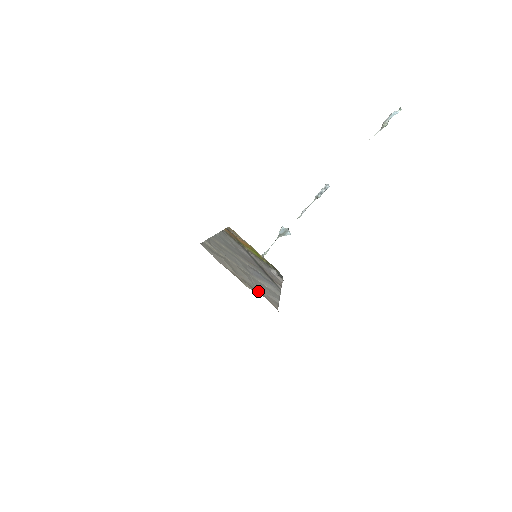
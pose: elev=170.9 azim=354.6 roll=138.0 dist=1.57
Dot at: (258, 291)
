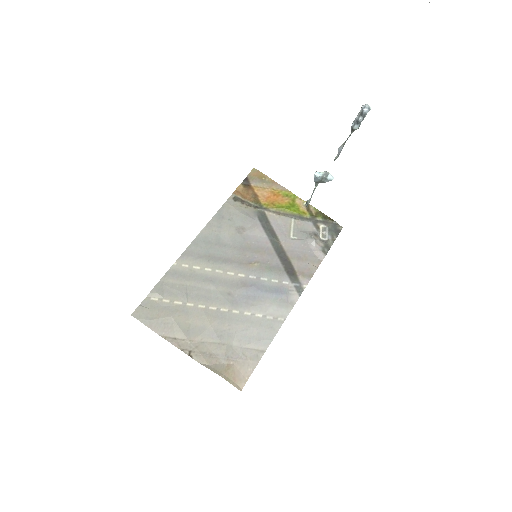
Dot at: (221, 355)
